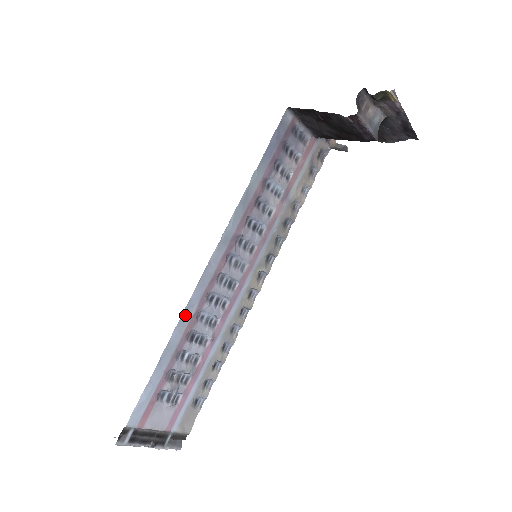
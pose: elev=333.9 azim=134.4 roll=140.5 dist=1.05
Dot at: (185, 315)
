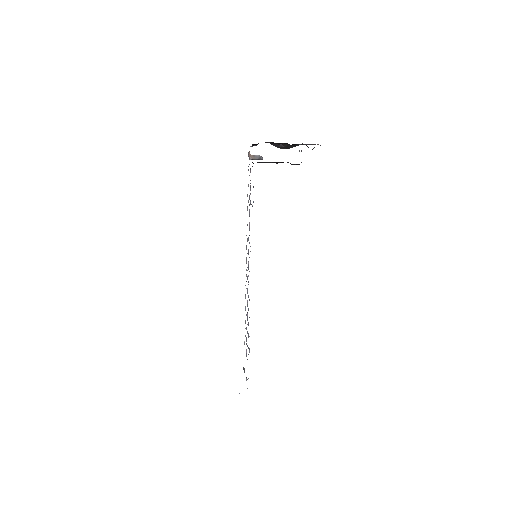
Dot at: occluded
